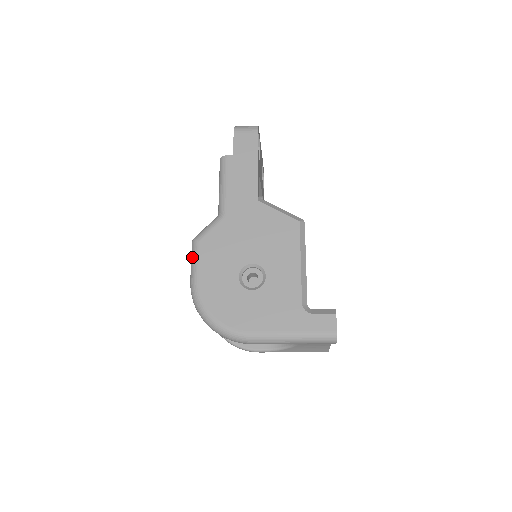
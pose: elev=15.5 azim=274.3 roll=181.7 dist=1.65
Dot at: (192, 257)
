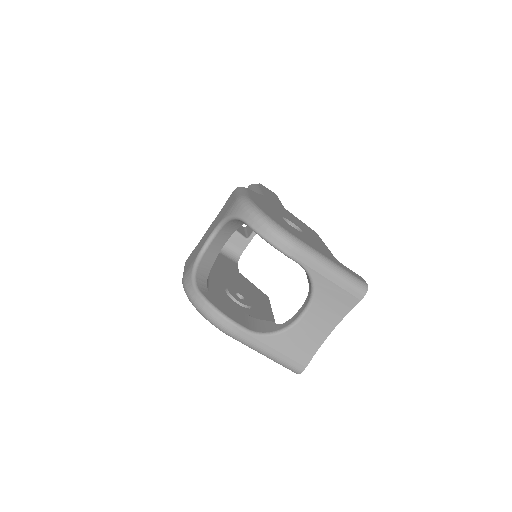
Dot at: (240, 190)
